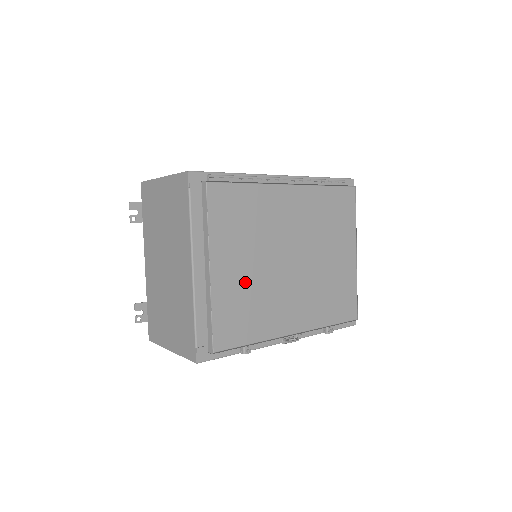
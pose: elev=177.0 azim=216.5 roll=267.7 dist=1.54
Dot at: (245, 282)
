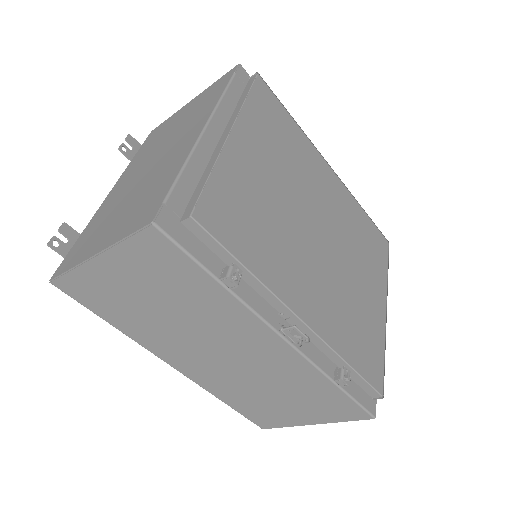
Dot at: (263, 191)
